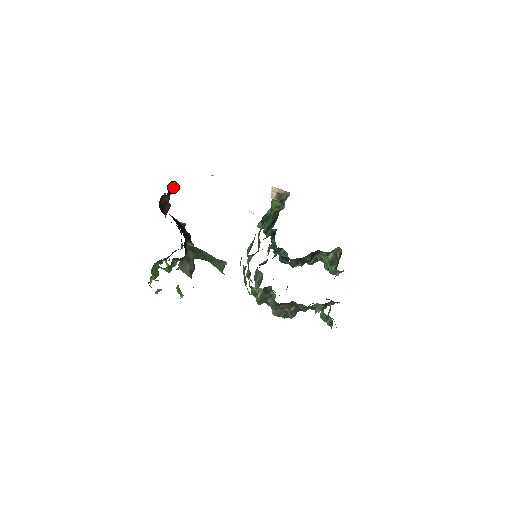
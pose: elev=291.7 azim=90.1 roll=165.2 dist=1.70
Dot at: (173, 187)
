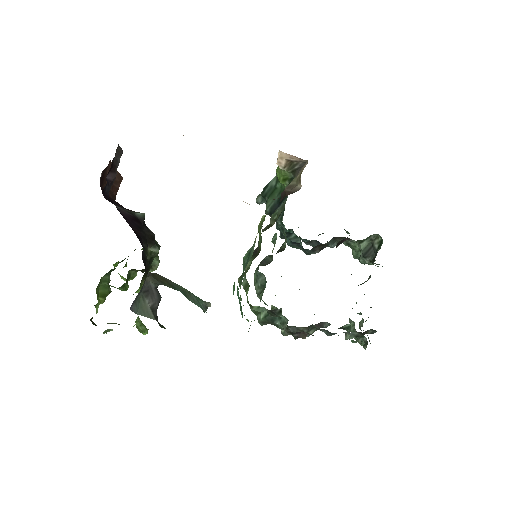
Dot at: (121, 153)
